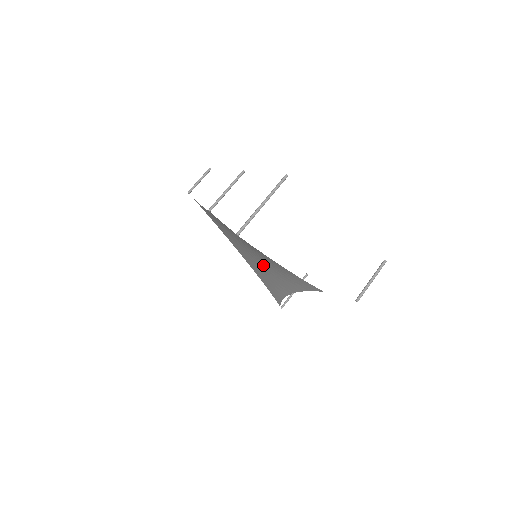
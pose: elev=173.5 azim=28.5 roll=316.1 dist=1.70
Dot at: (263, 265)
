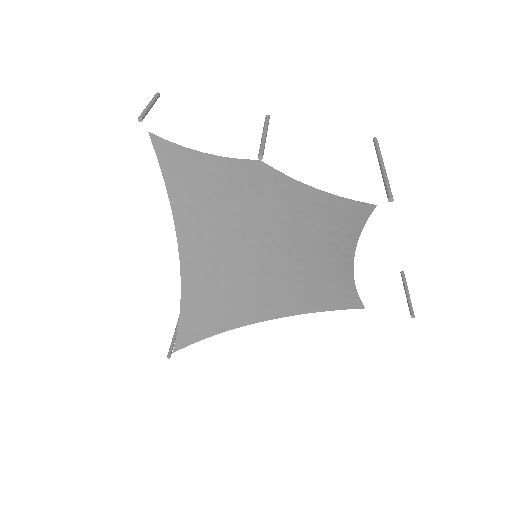
Dot at: (260, 272)
